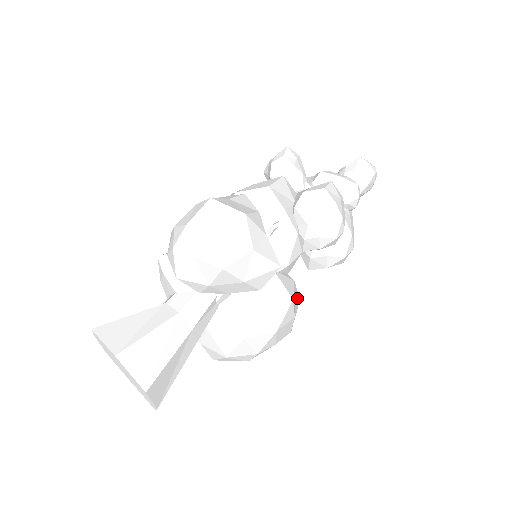
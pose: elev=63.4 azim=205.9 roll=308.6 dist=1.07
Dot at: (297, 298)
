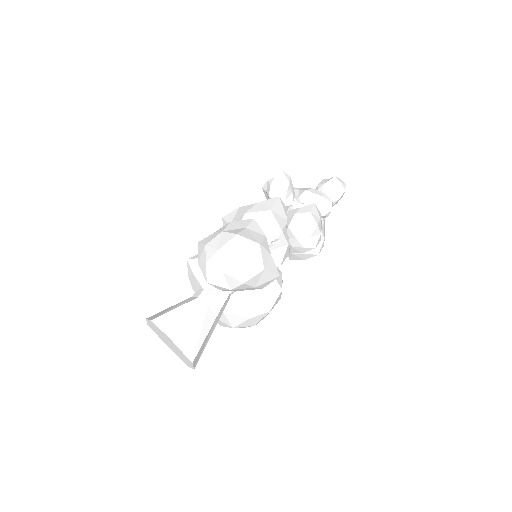
Dot at: occluded
